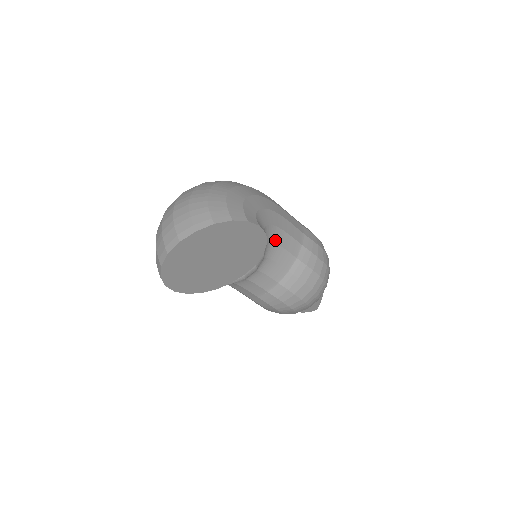
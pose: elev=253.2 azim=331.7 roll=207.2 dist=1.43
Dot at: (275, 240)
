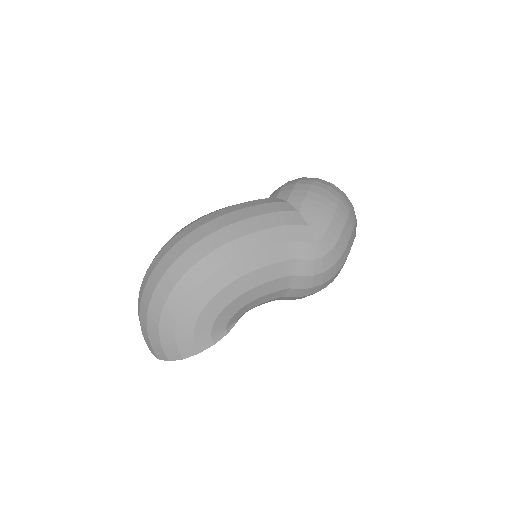
Dot at: (249, 309)
